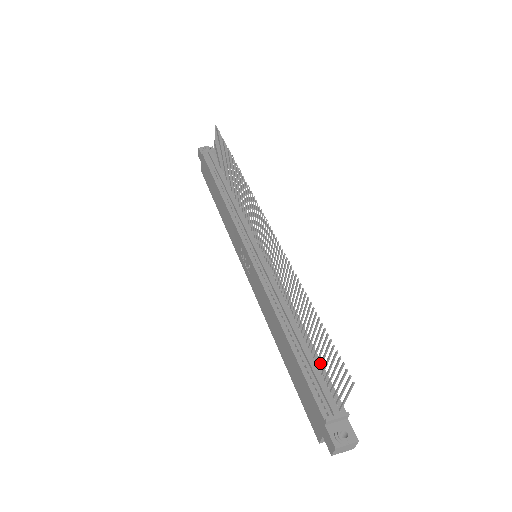
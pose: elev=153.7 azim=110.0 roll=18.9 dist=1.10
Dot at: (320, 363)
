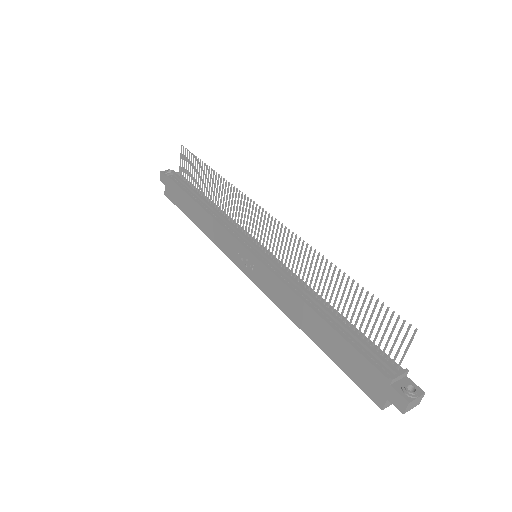
Dot at: (364, 331)
